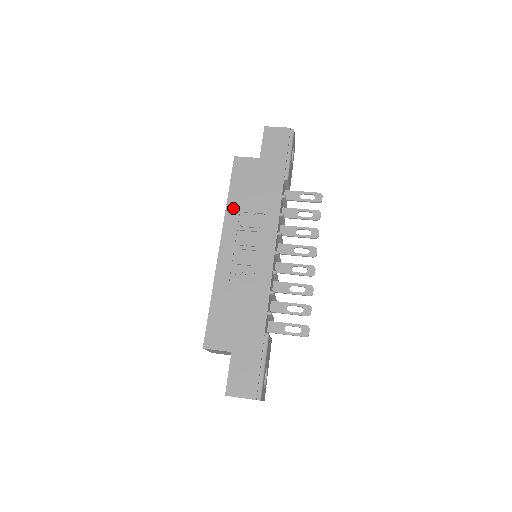
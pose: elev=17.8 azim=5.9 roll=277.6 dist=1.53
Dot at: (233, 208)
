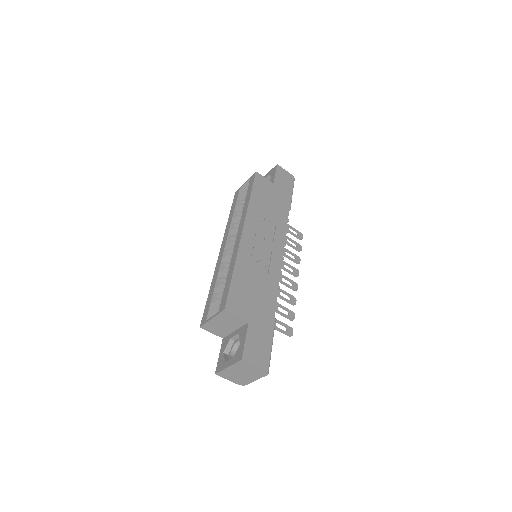
Dot at: (254, 208)
